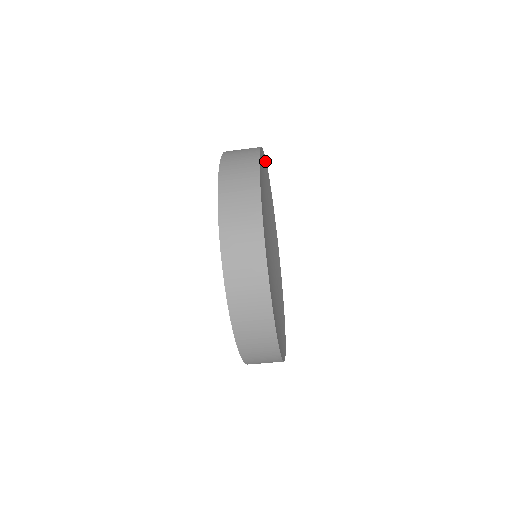
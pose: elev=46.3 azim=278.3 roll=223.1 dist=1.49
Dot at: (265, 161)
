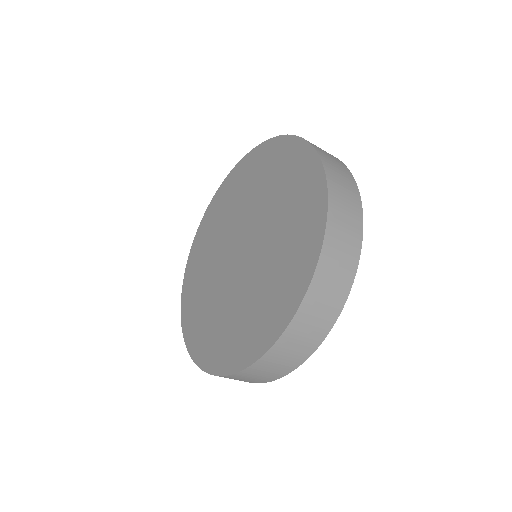
Dot at: occluded
